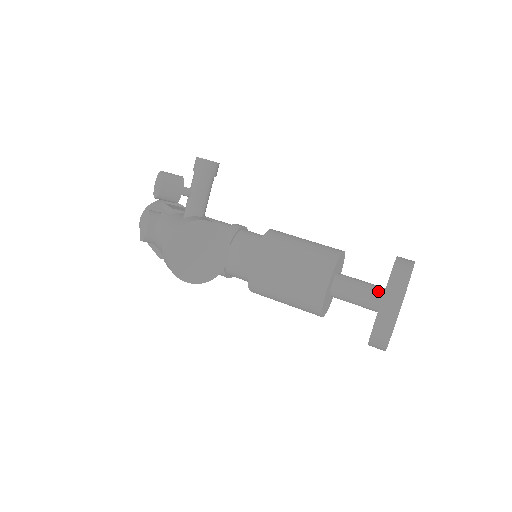
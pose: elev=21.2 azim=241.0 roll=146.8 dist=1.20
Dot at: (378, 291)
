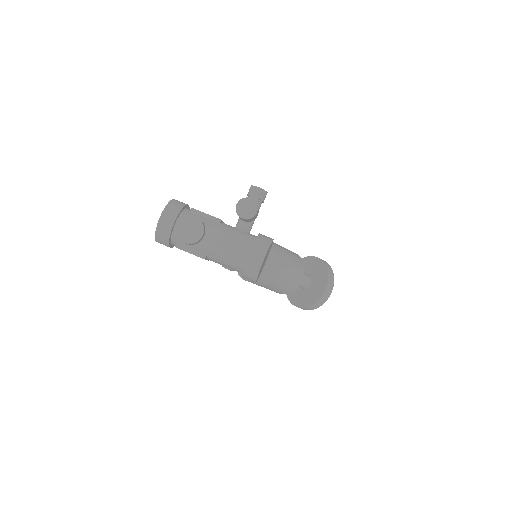
Dot at: (309, 277)
